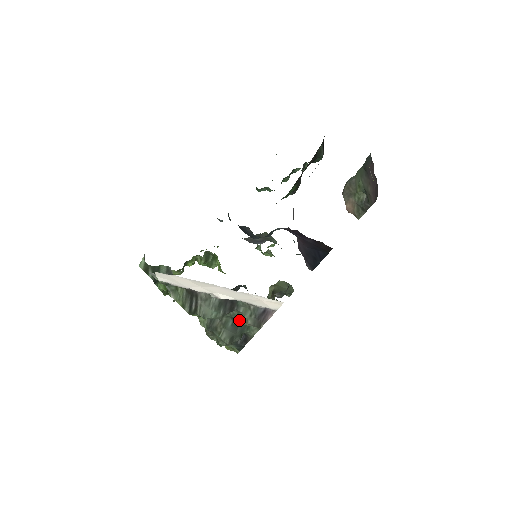
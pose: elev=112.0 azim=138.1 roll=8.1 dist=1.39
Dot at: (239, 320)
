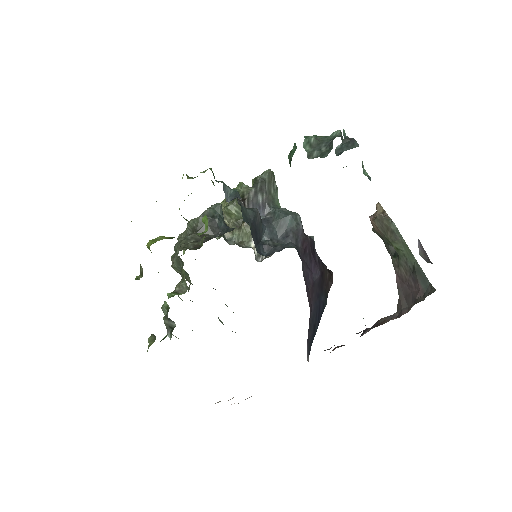
Dot at: (223, 324)
